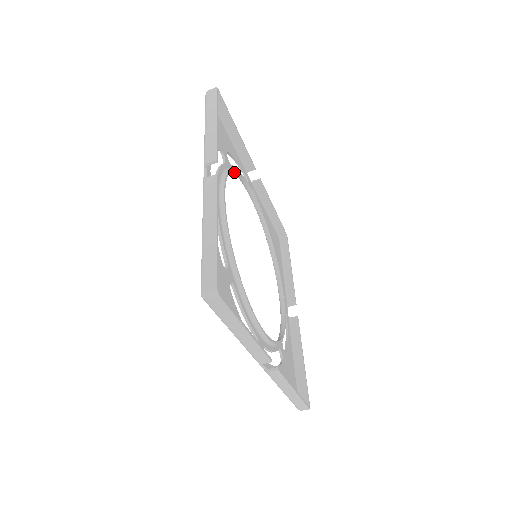
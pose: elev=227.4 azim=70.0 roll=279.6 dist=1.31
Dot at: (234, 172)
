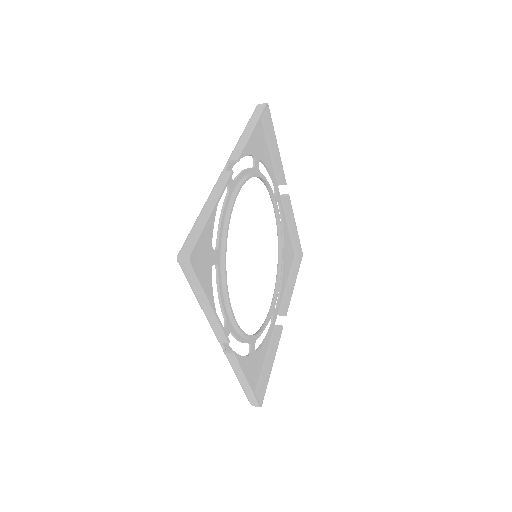
Dot at: (261, 179)
